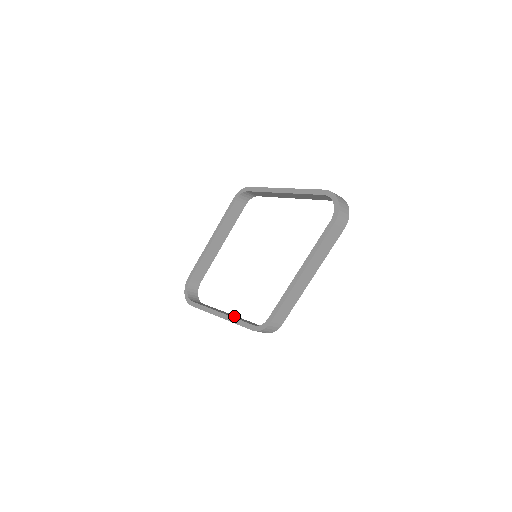
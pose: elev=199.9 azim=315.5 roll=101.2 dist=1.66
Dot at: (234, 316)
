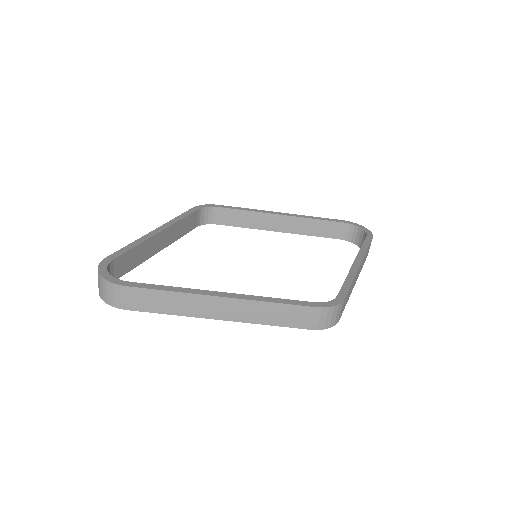
Dot at: occluded
